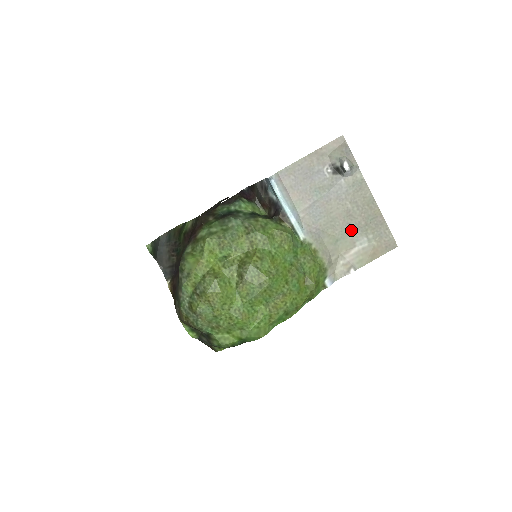
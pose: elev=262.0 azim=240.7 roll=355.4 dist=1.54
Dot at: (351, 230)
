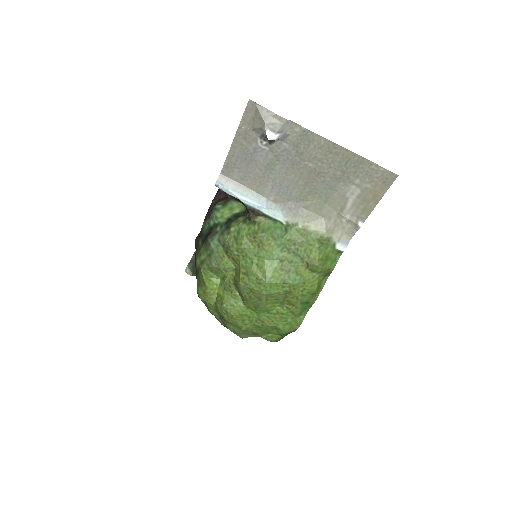
Dot at: (331, 186)
